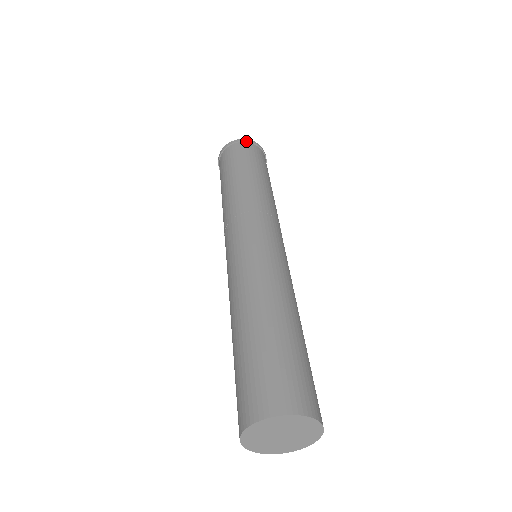
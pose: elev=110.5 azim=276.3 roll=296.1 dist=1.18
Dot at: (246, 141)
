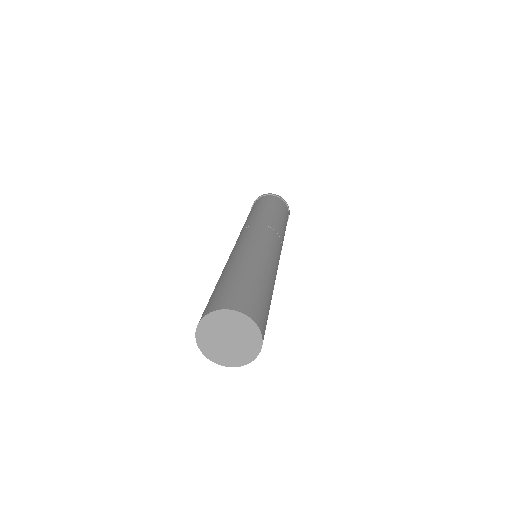
Dot at: (279, 196)
